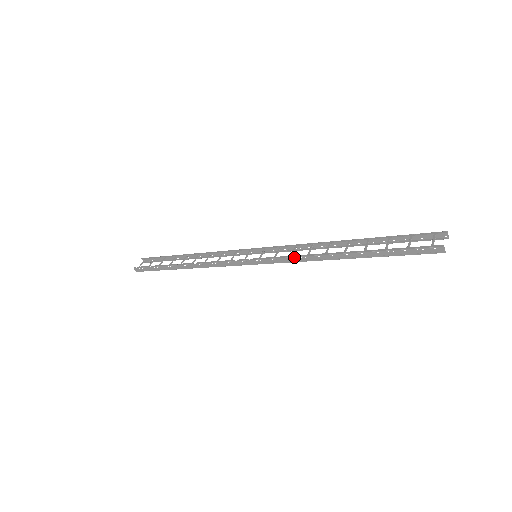
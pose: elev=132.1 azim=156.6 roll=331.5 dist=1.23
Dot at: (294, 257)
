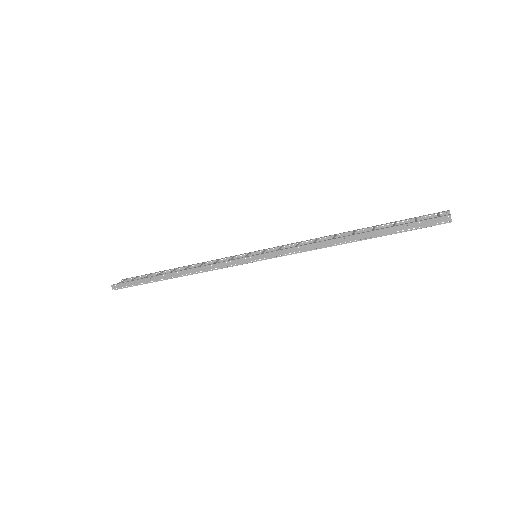
Dot at: (299, 246)
